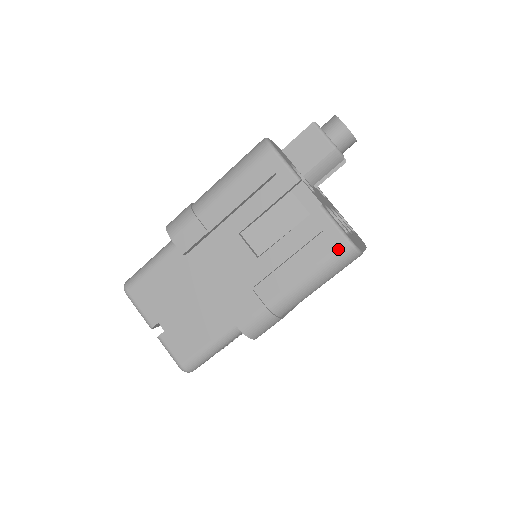
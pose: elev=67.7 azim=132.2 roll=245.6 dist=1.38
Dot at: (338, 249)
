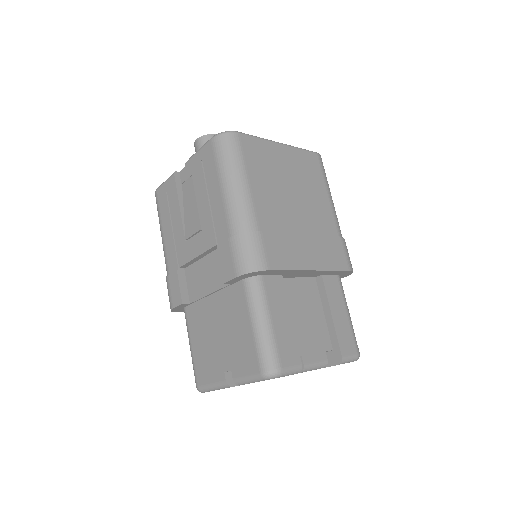
Dot at: (214, 149)
